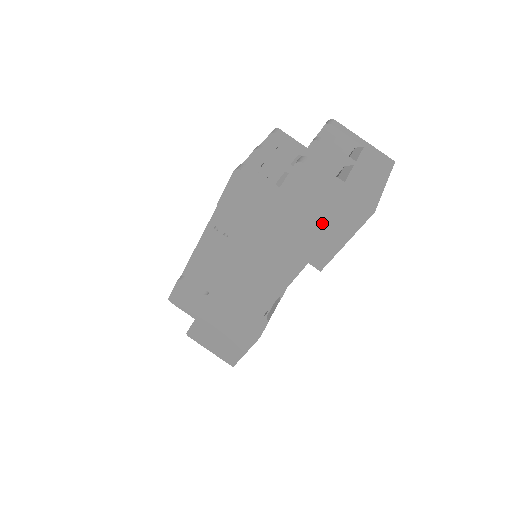
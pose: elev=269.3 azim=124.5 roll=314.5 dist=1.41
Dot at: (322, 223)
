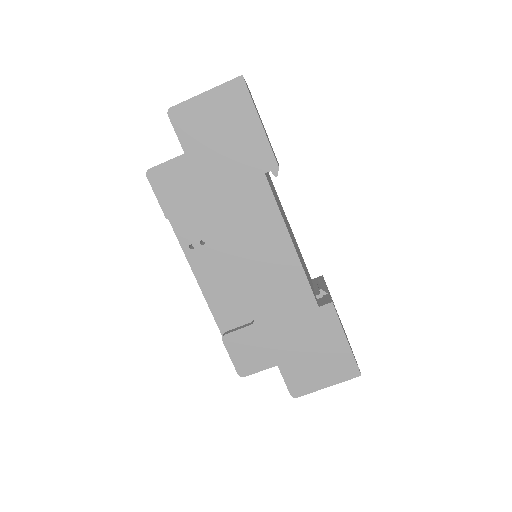
Dot at: (231, 130)
